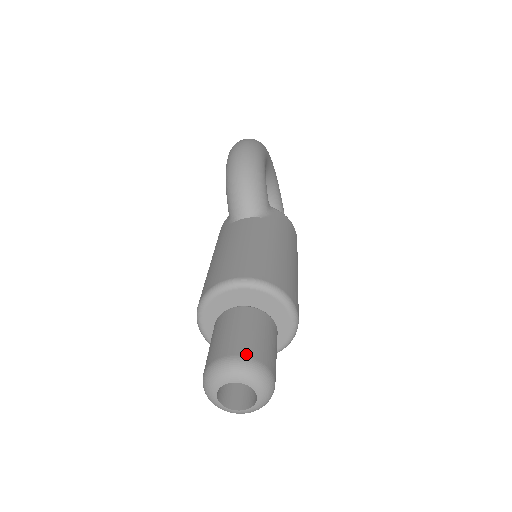
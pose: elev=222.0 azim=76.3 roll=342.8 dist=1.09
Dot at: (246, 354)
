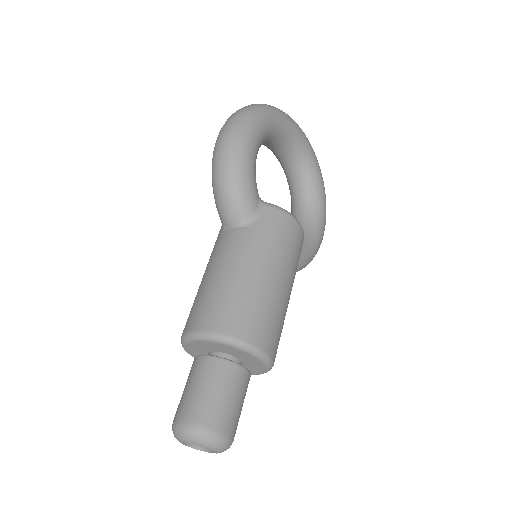
Dot at: (195, 421)
